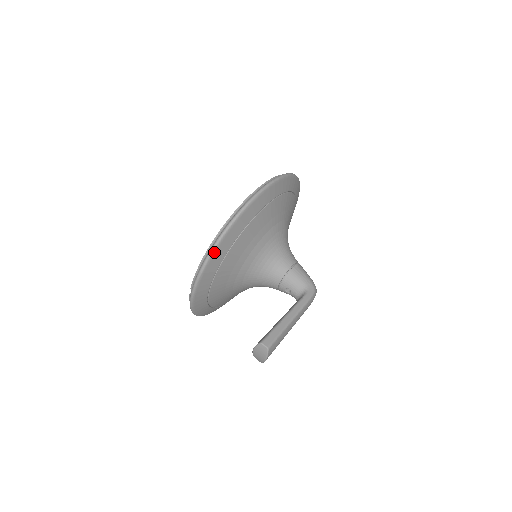
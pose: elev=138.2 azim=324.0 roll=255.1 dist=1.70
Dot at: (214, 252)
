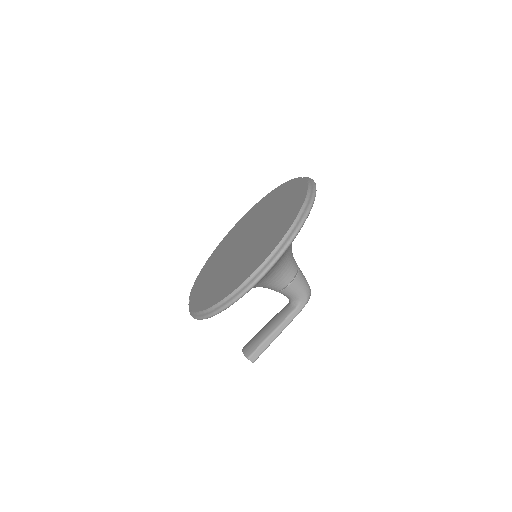
Dot at: occluded
